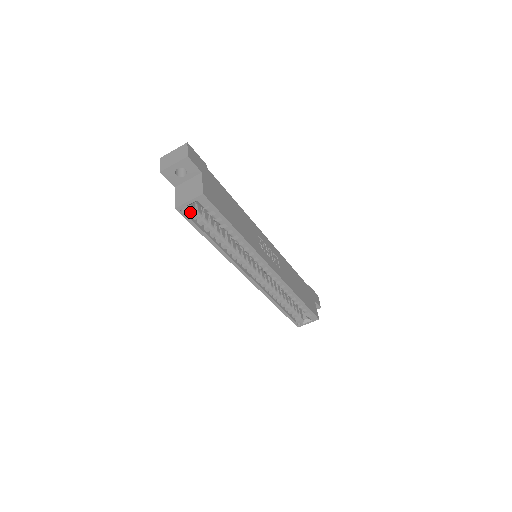
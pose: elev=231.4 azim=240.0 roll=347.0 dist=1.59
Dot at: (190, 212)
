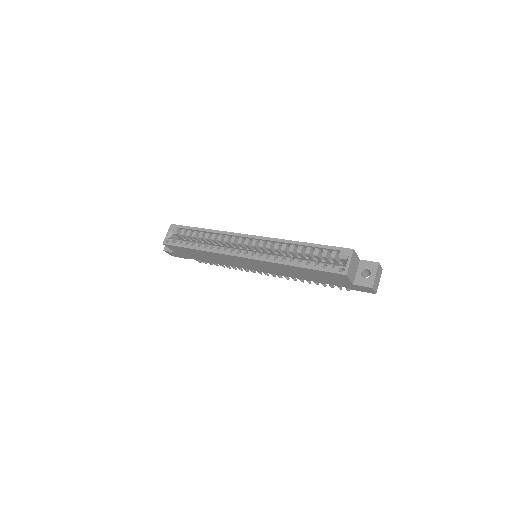
Dot at: (171, 239)
